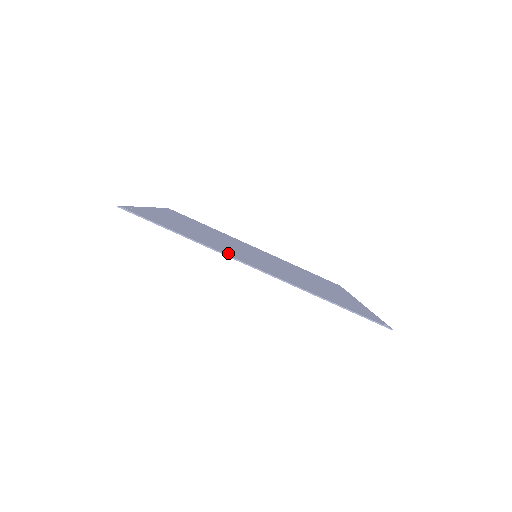
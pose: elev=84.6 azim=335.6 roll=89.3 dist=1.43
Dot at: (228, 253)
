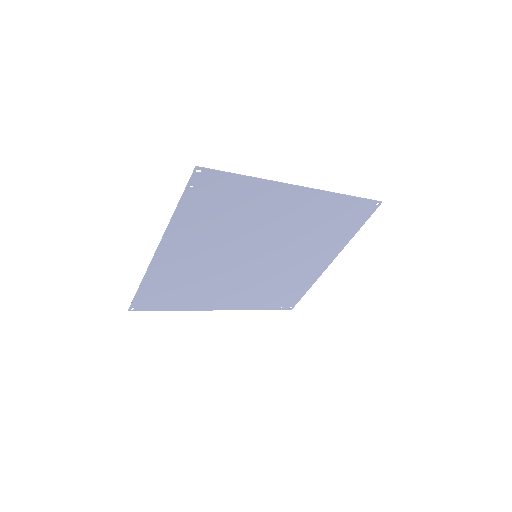
Dot at: (275, 192)
